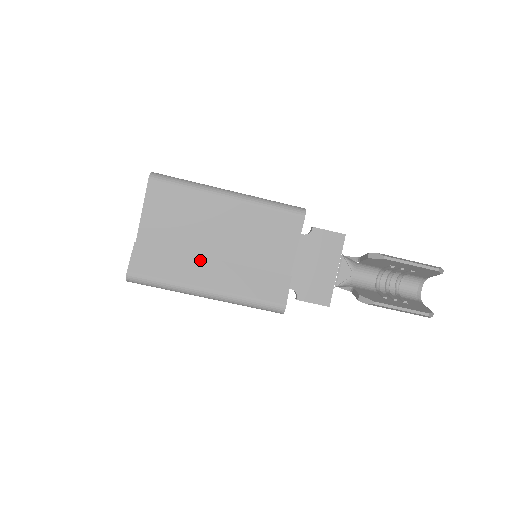
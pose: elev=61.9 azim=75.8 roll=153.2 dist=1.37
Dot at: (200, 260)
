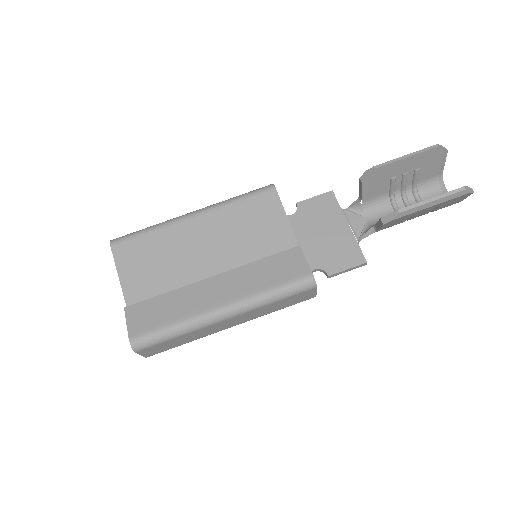
Dot at: (198, 285)
